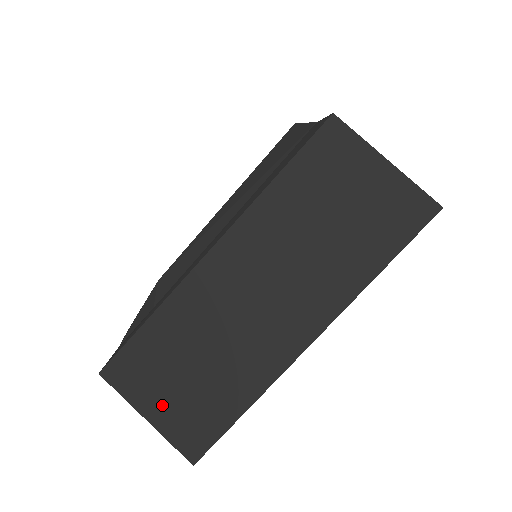
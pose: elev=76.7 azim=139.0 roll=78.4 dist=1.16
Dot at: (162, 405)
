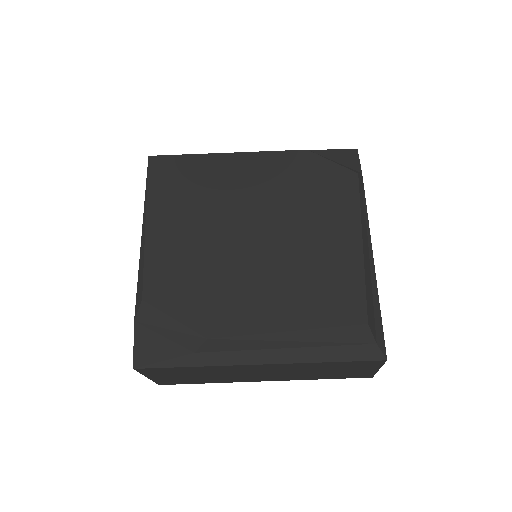
Dot at: (163, 377)
